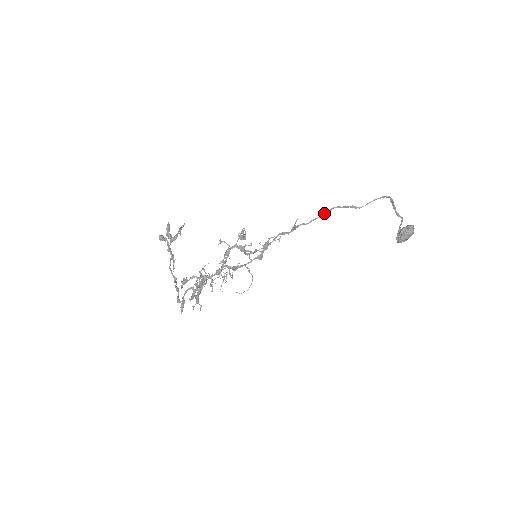
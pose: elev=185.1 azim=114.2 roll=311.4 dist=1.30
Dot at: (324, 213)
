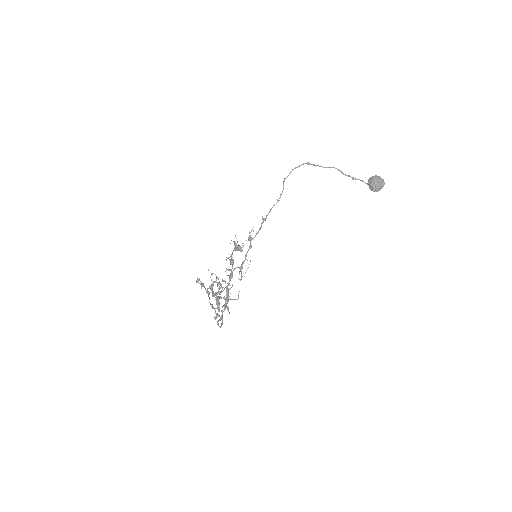
Dot at: occluded
